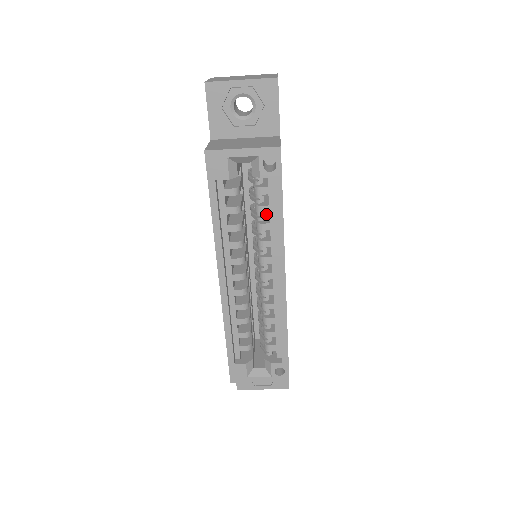
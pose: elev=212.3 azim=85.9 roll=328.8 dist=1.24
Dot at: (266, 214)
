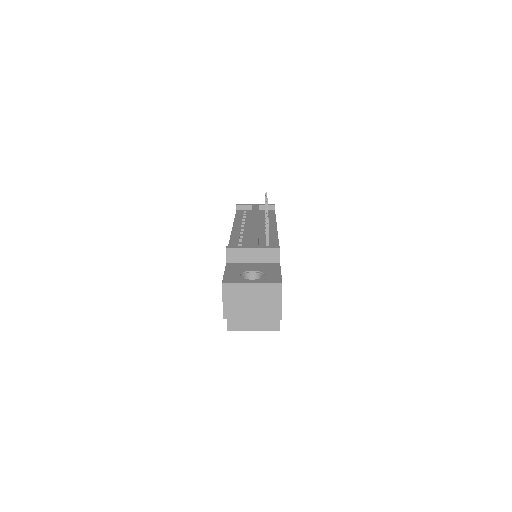
Dot at: occluded
